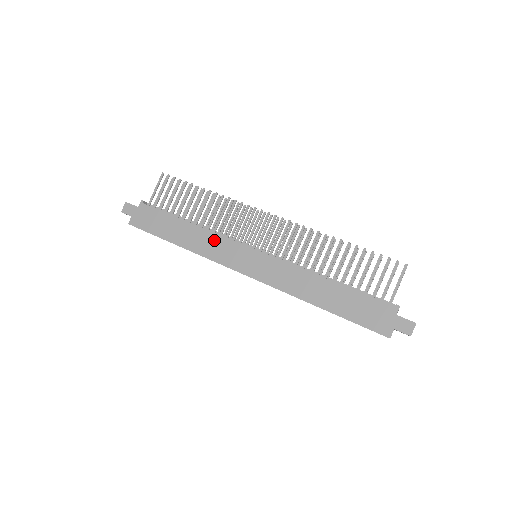
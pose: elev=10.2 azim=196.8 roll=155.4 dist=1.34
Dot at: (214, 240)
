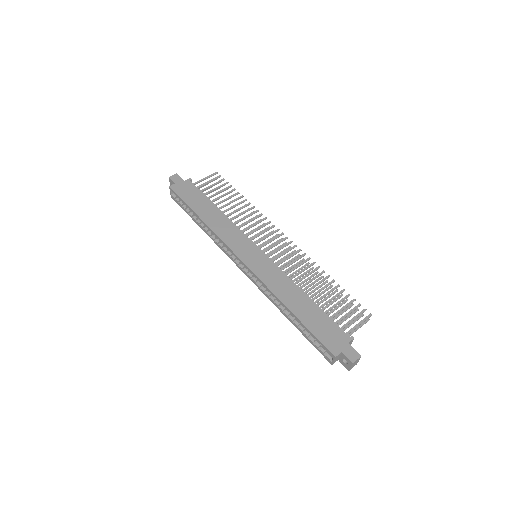
Dot at: (231, 228)
